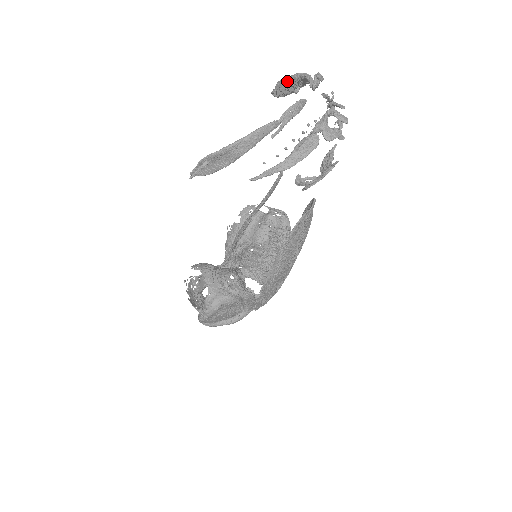
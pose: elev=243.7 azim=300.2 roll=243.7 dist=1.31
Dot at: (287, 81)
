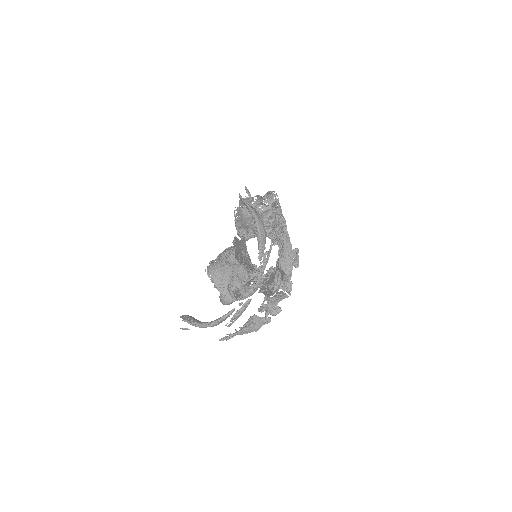
Dot at: occluded
